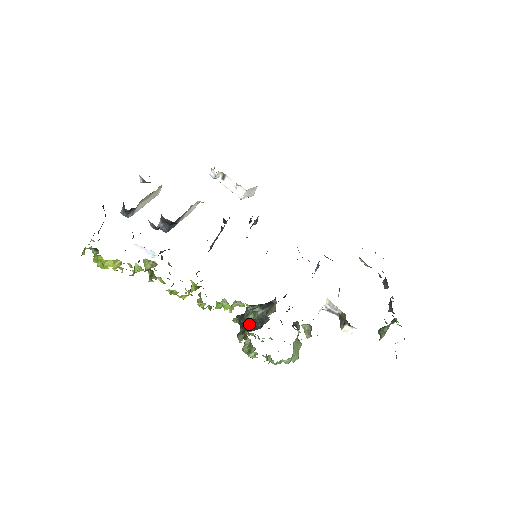
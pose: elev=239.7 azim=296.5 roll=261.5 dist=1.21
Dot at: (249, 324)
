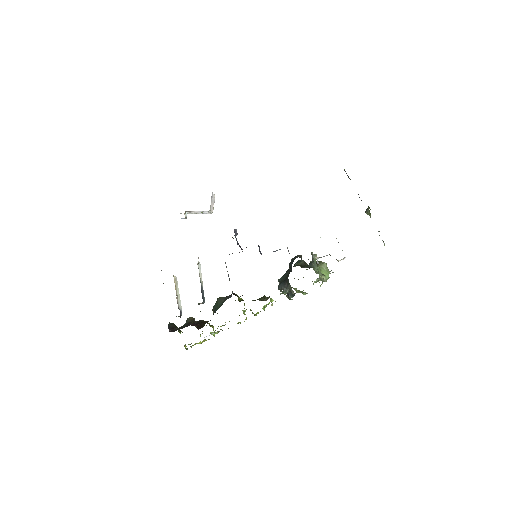
Dot at: occluded
